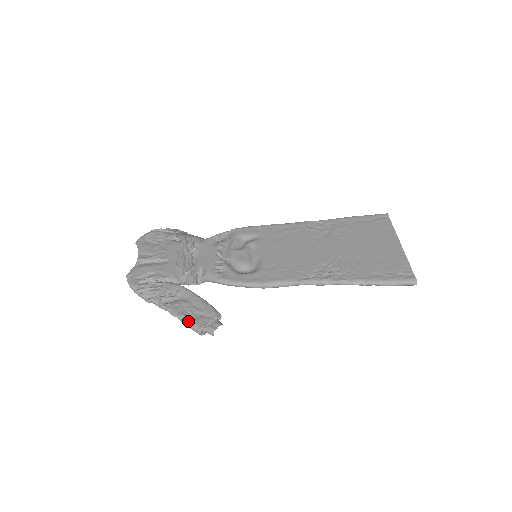
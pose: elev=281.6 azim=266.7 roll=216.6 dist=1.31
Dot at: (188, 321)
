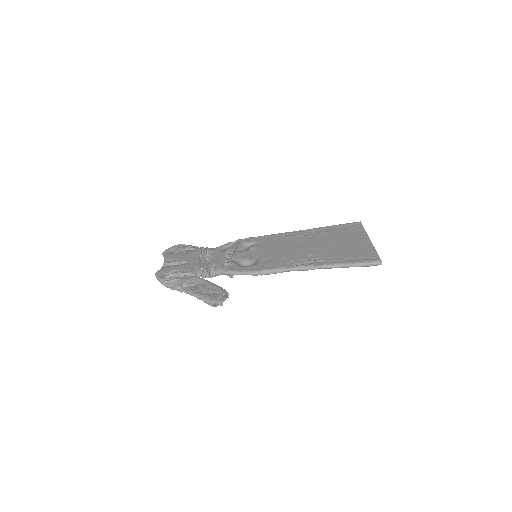
Dot at: (203, 297)
